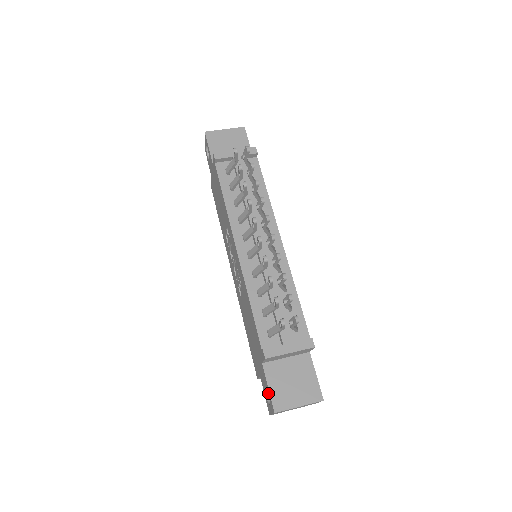
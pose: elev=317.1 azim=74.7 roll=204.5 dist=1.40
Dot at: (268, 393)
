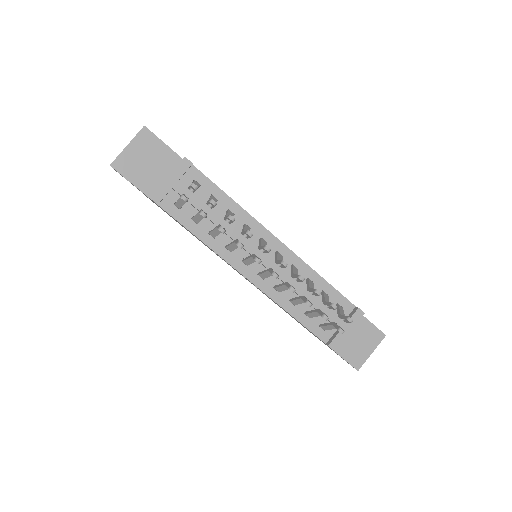
Dot at: occluded
